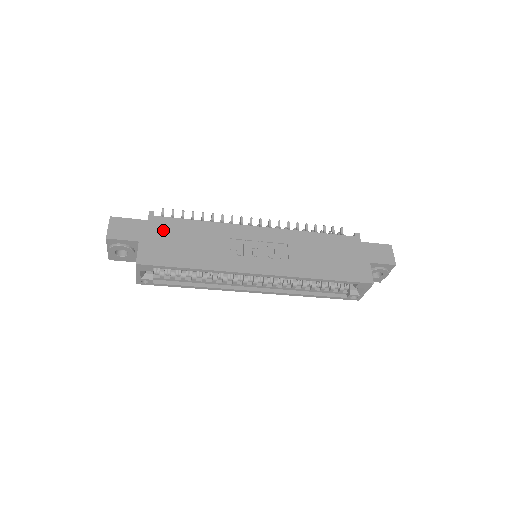
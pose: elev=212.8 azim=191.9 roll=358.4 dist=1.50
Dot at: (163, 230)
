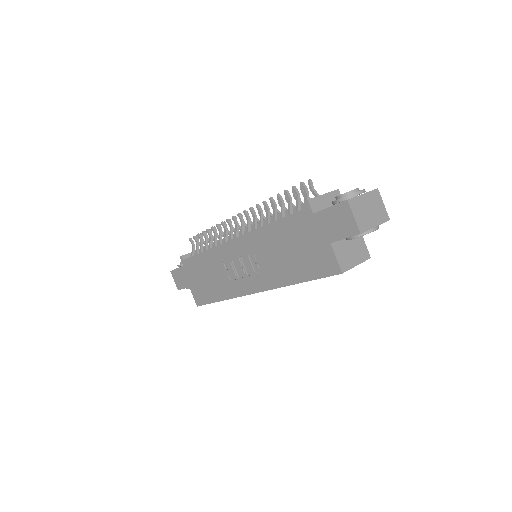
Dot at: (192, 272)
